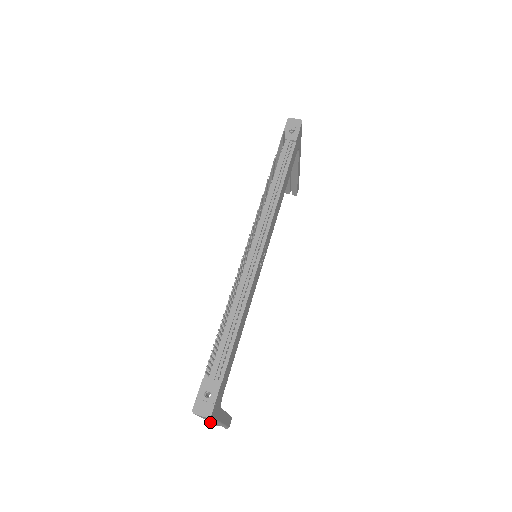
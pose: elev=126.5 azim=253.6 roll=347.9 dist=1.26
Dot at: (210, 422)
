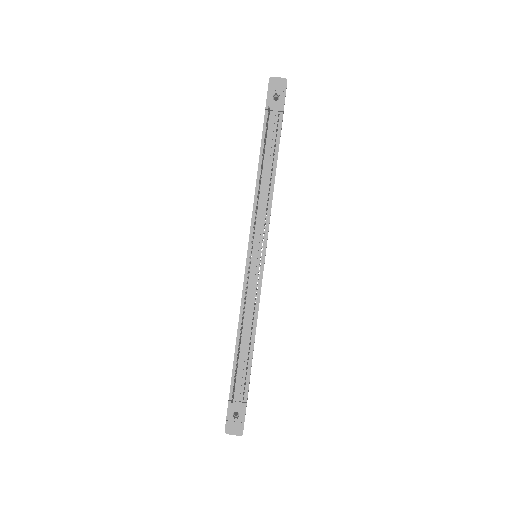
Dot at: occluded
